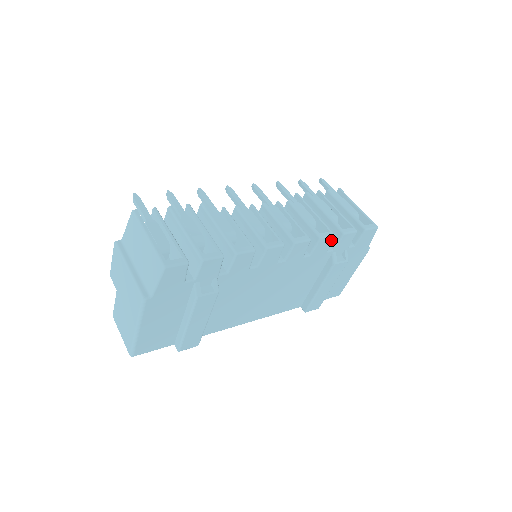
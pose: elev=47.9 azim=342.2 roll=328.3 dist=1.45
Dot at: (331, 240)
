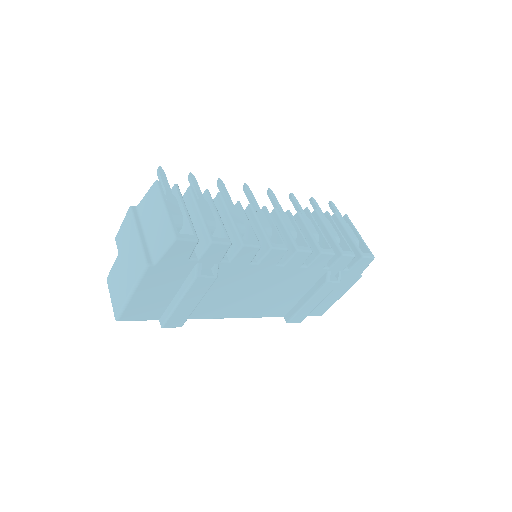
Dot at: (330, 258)
